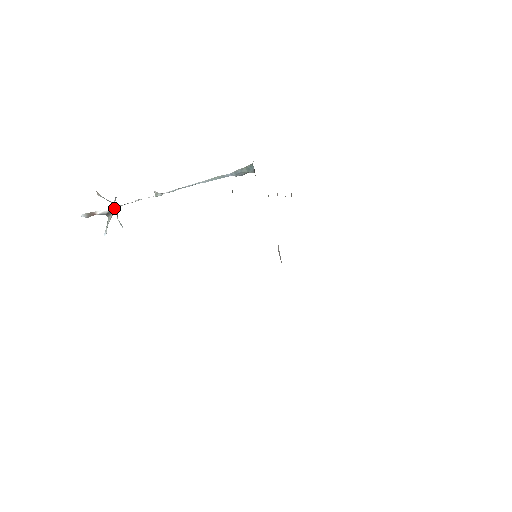
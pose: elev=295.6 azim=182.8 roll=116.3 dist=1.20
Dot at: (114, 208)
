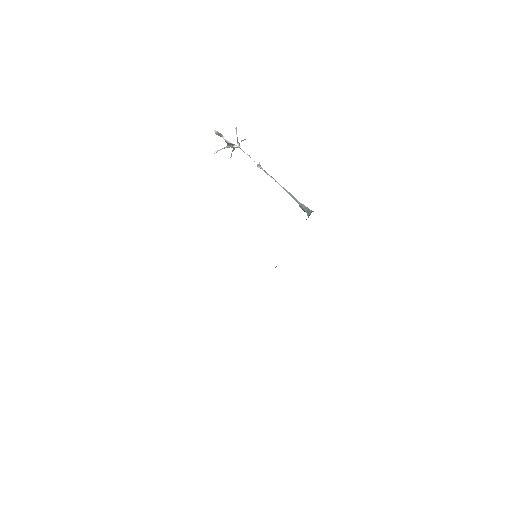
Dot at: (235, 145)
